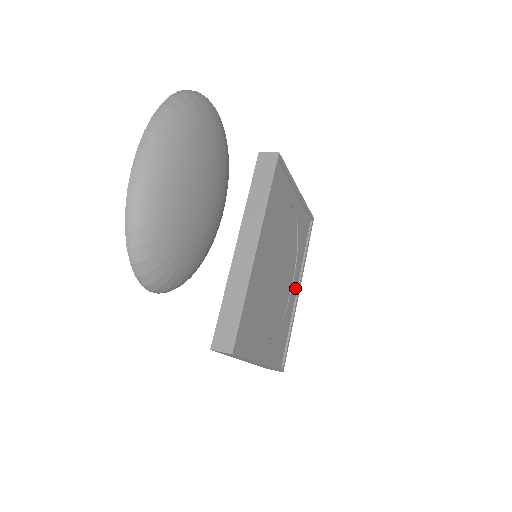
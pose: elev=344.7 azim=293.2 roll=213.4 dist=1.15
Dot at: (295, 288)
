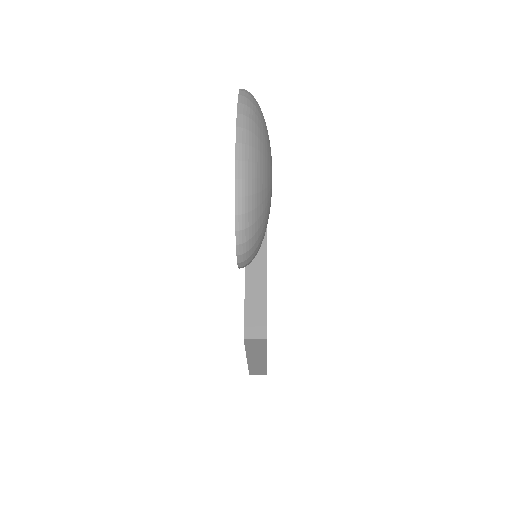
Dot at: occluded
